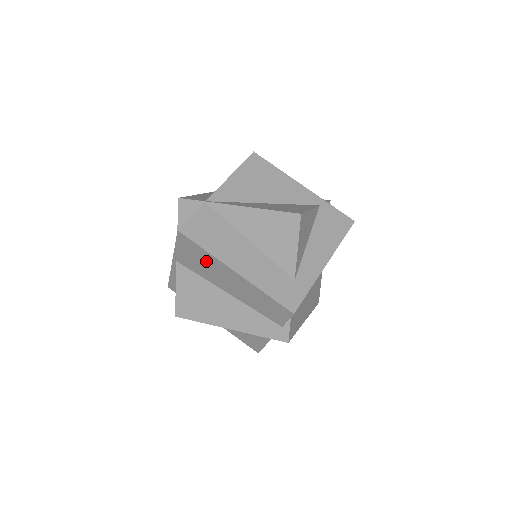
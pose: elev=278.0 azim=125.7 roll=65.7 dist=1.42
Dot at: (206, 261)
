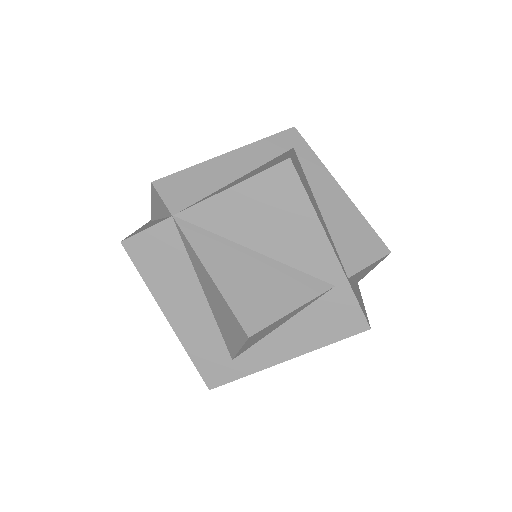
Dot at: occluded
